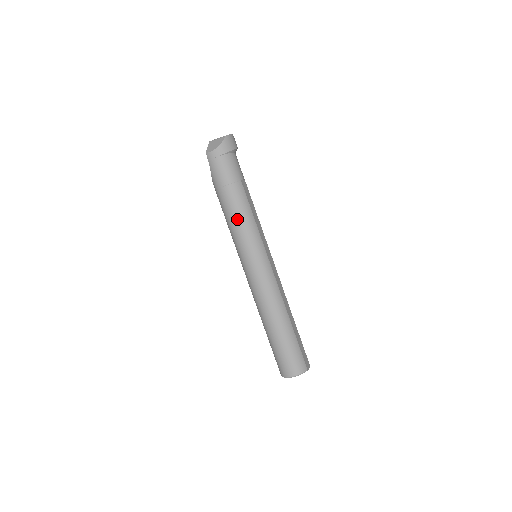
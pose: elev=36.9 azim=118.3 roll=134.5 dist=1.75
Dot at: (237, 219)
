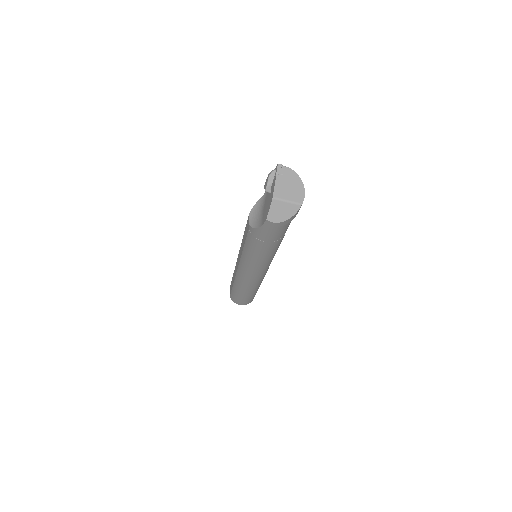
Dot at: (264, 258)
